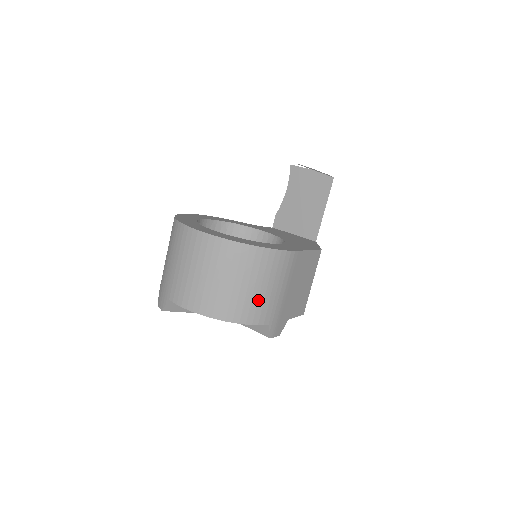
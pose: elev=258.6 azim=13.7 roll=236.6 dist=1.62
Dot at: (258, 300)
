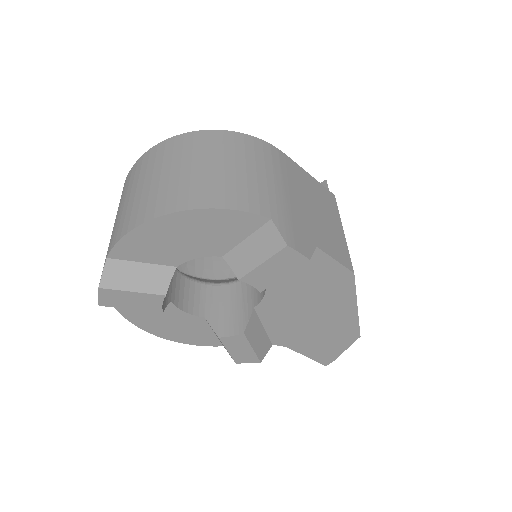
Dot at: (236, 181)
